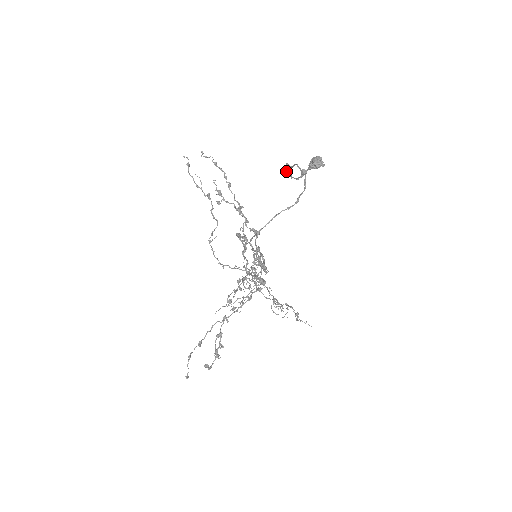
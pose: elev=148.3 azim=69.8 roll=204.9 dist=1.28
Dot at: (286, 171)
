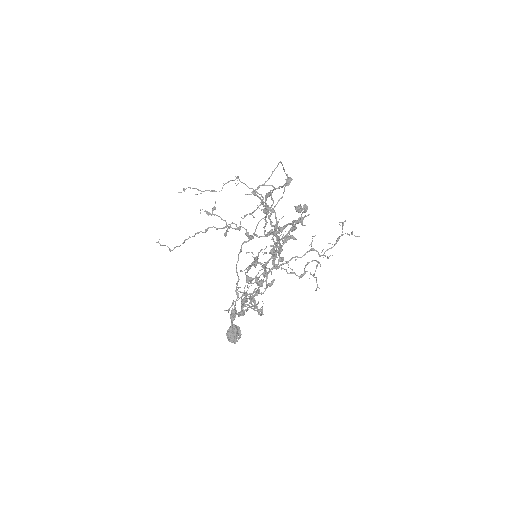
Dot at: (238, 259)
